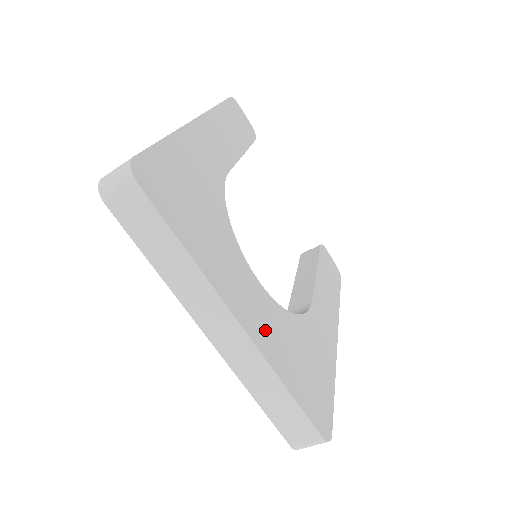
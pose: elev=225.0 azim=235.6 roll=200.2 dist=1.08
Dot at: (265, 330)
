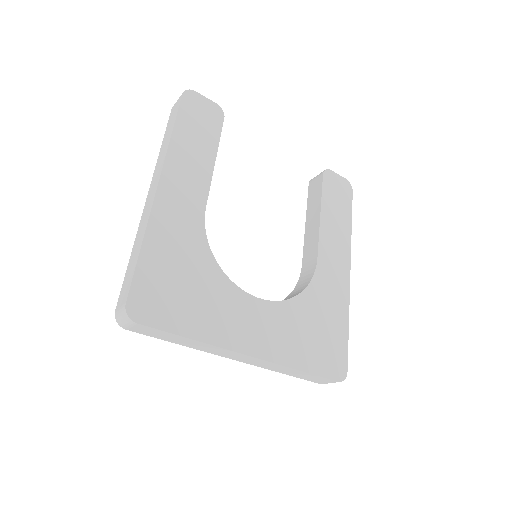
Dot at: (272, 339)
